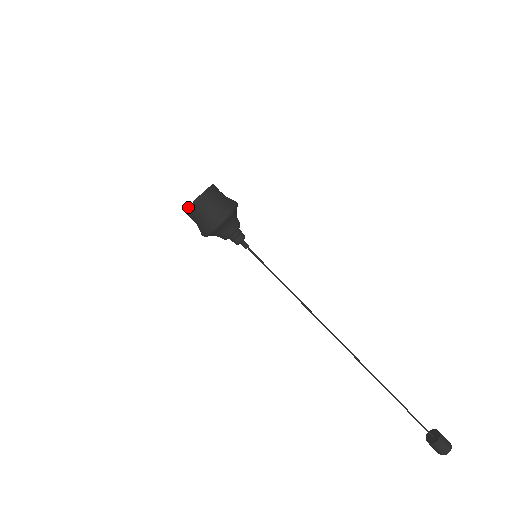
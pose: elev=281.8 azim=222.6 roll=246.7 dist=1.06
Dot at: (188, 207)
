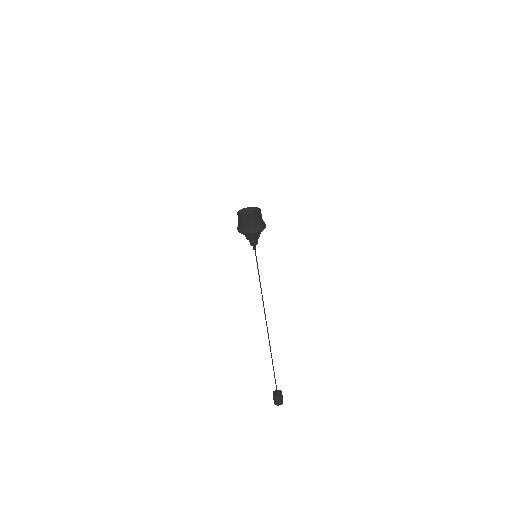
Dot at: (240, 210)
